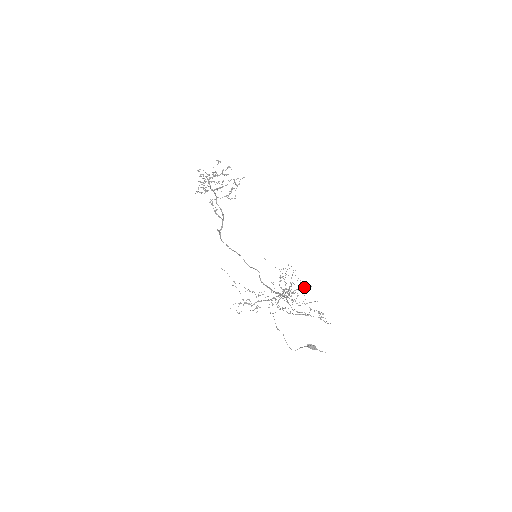
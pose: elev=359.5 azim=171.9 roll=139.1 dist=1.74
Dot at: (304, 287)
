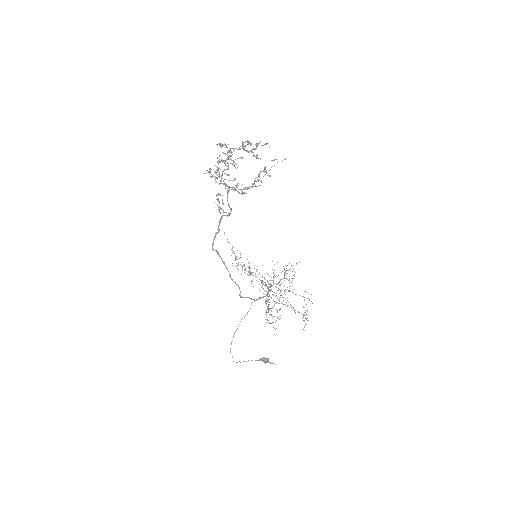
Dot at: occluded
